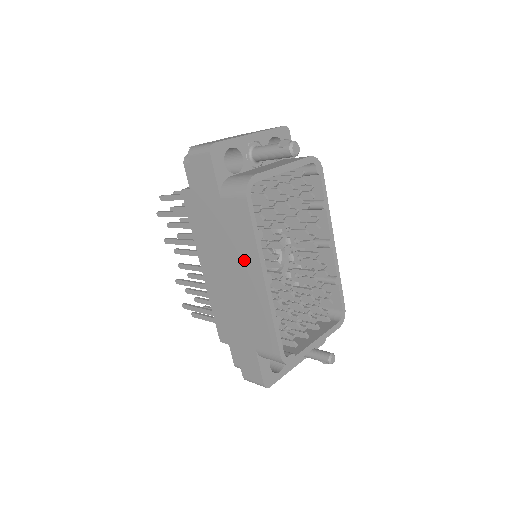
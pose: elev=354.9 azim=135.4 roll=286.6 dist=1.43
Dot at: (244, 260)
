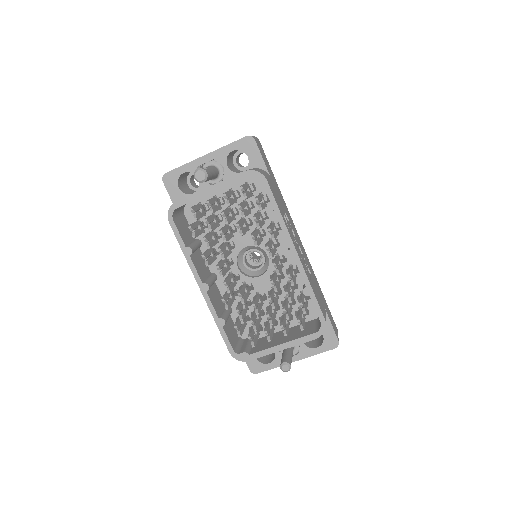
Dot at: occluded
